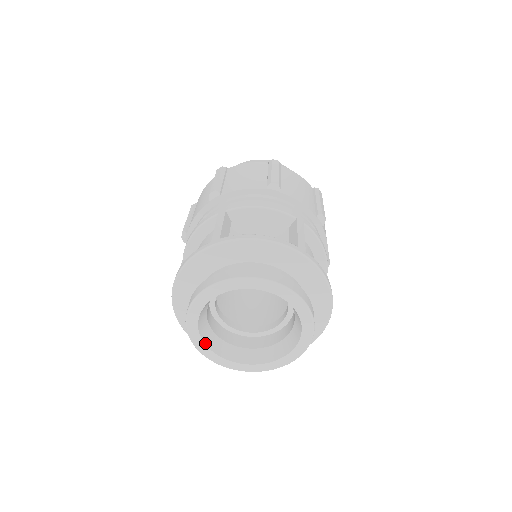
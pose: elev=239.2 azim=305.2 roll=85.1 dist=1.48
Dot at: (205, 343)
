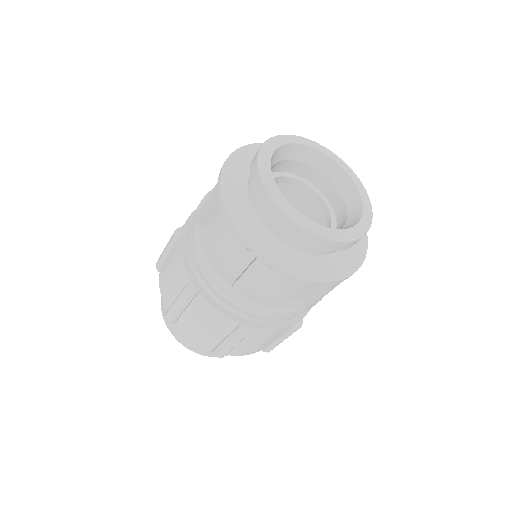
Dot at: (280, 192)
